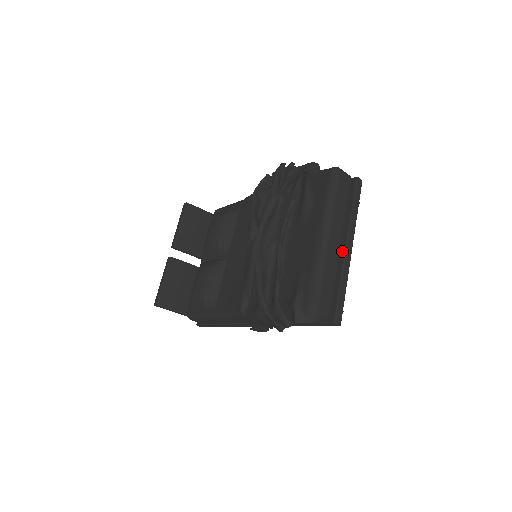
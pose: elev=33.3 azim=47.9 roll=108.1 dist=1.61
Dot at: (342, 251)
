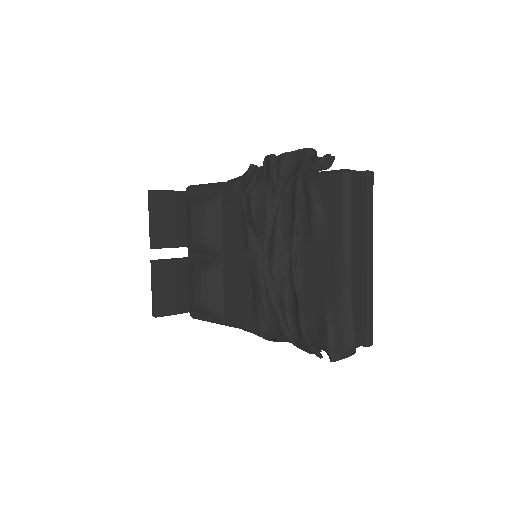
Dot at: (364, 267)
